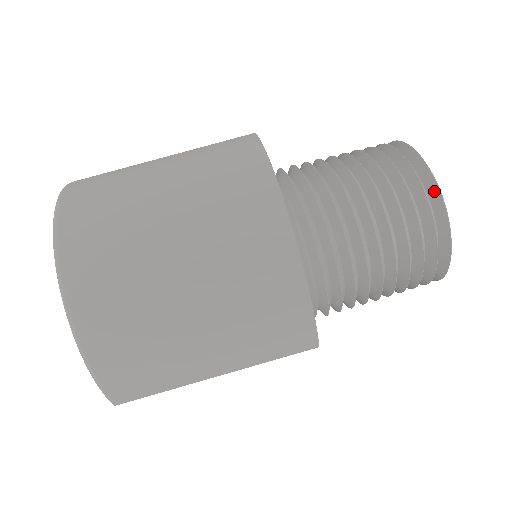
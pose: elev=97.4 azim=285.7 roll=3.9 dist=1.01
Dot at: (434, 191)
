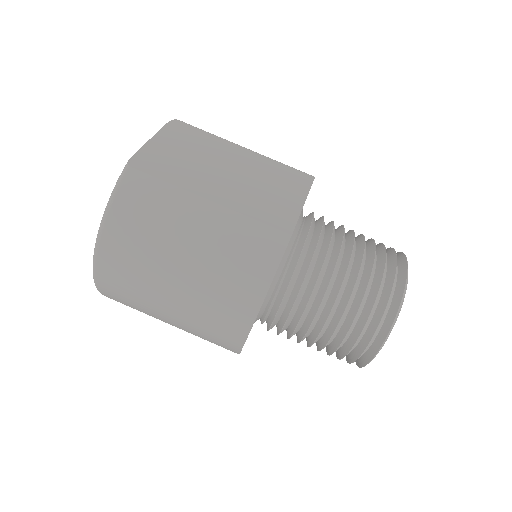
Dot at: (371, 354)
